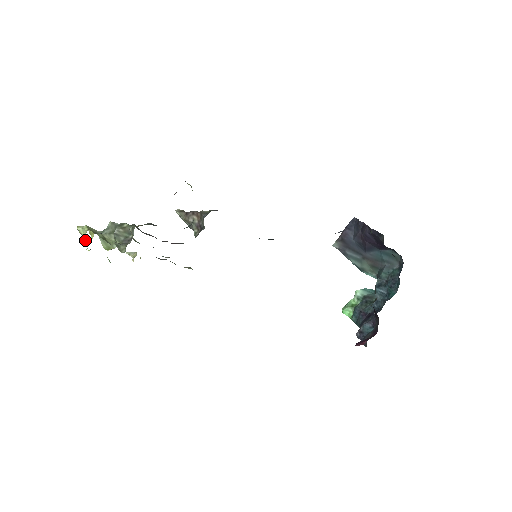
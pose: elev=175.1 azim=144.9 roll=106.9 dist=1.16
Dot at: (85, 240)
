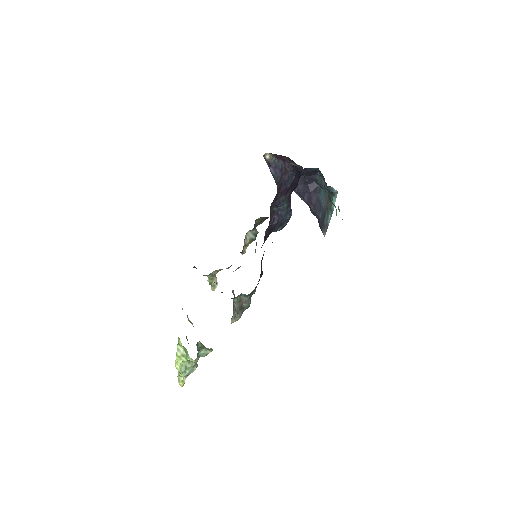
Dot at: (178, 371)
